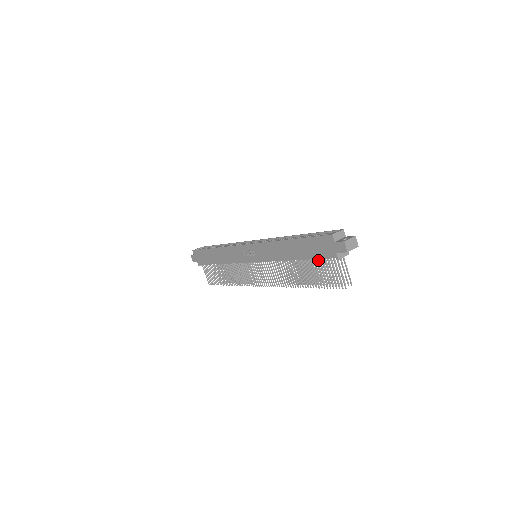
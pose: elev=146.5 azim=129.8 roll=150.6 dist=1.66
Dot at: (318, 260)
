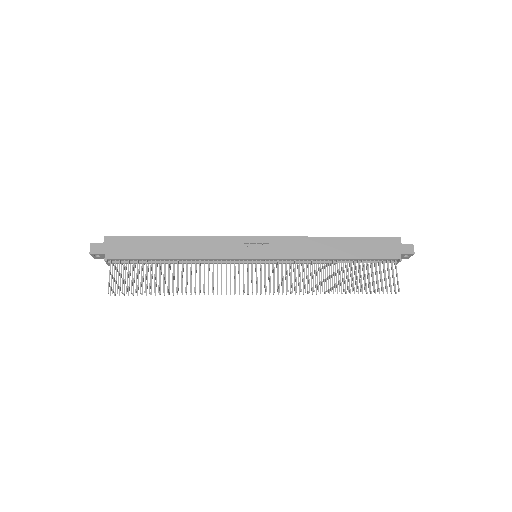
Dot at: (370, 261)
